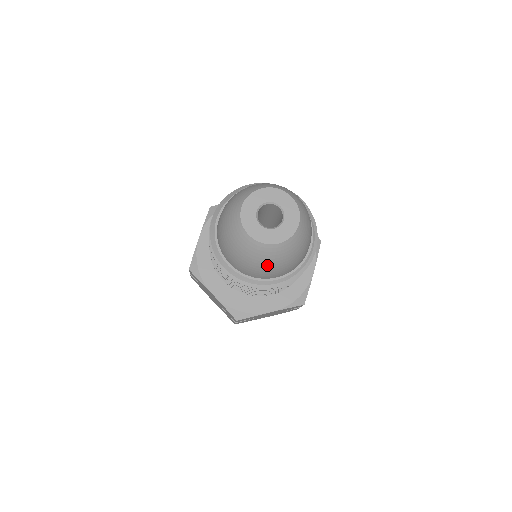
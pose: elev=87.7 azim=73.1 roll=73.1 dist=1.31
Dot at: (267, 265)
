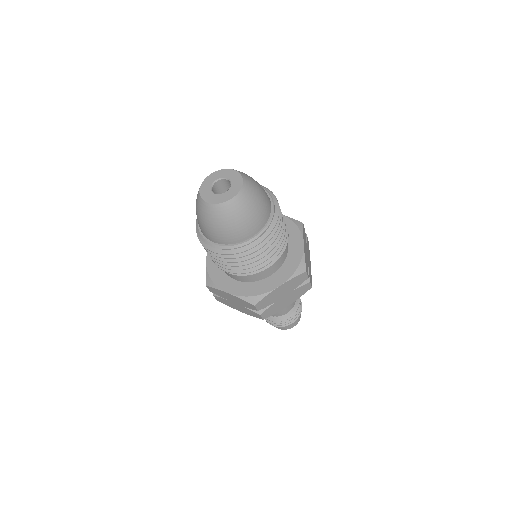
Dot at: (204, 221)
